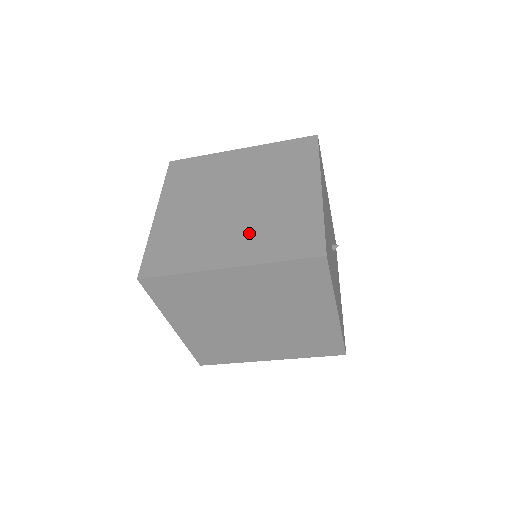
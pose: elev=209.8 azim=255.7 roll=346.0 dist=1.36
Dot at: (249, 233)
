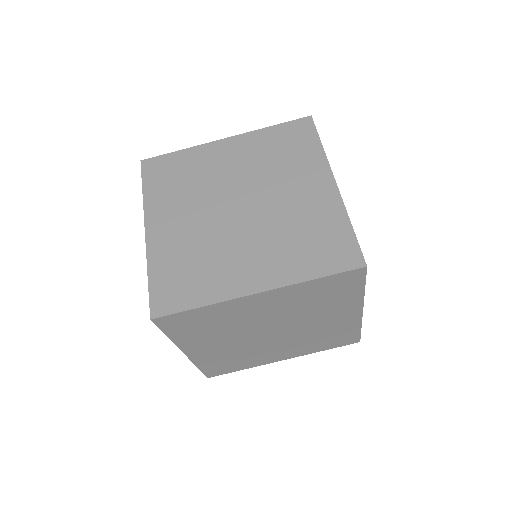
Dot at: (269, 247)
